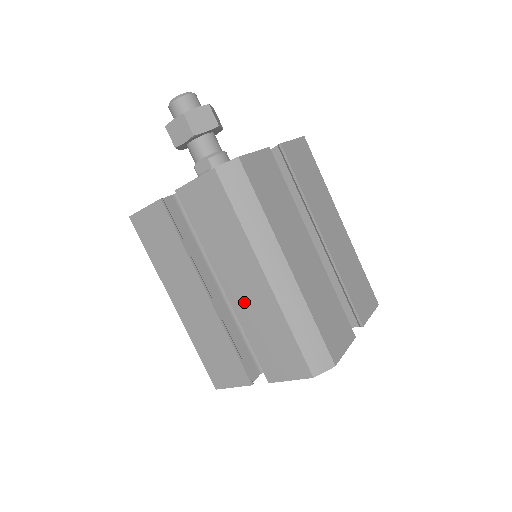
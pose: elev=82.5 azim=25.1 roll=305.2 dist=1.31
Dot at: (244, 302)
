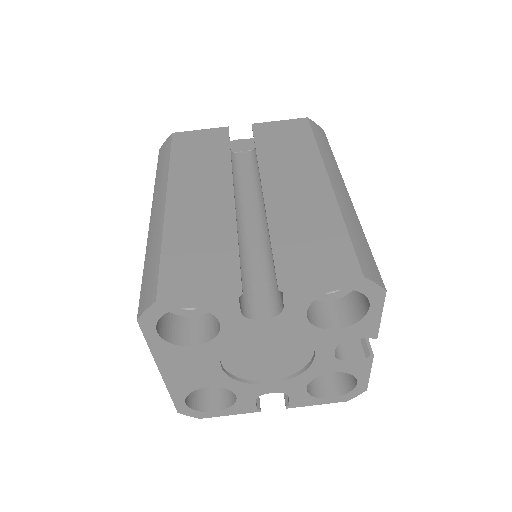
Dot at: (287, 199)
